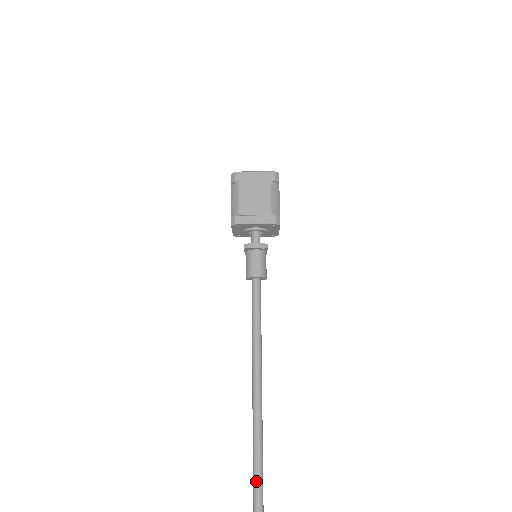
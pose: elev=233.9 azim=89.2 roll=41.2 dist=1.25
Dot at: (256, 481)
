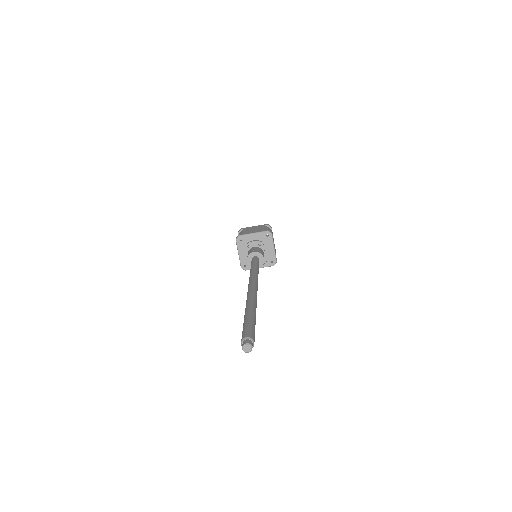
Dot at: (247, 310)
